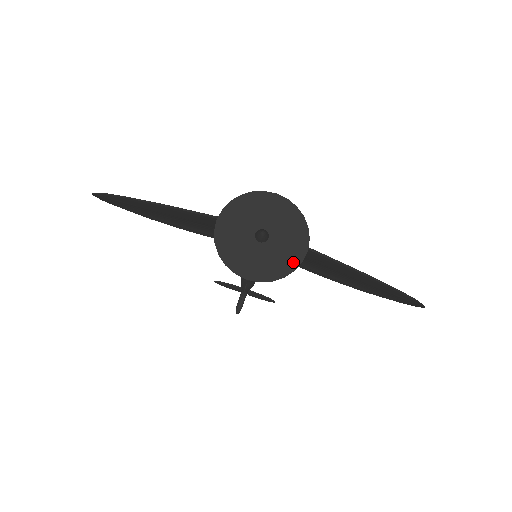
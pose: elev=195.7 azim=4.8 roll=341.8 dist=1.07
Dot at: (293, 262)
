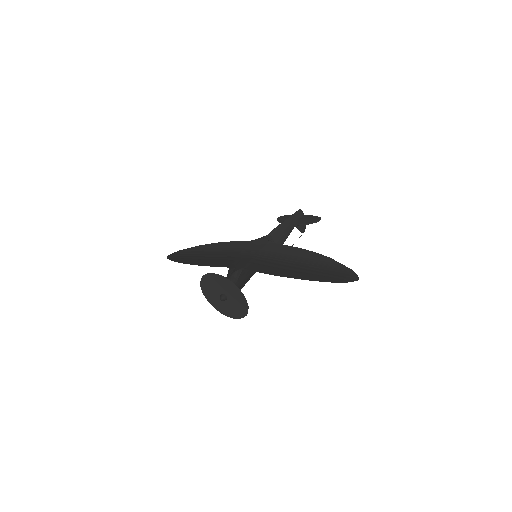
Dot at: (245, 308)
